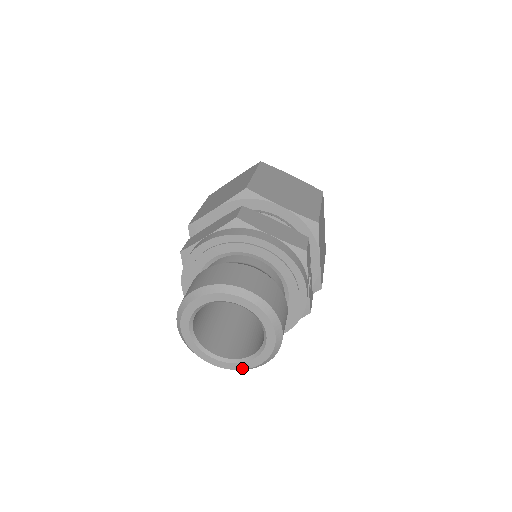
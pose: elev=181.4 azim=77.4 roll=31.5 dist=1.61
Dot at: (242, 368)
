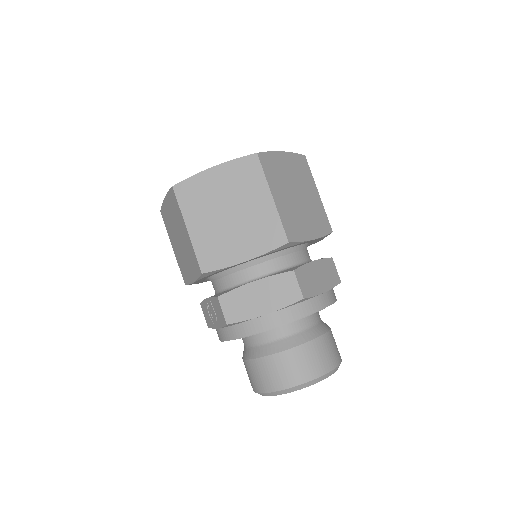
Dot at: occluded
